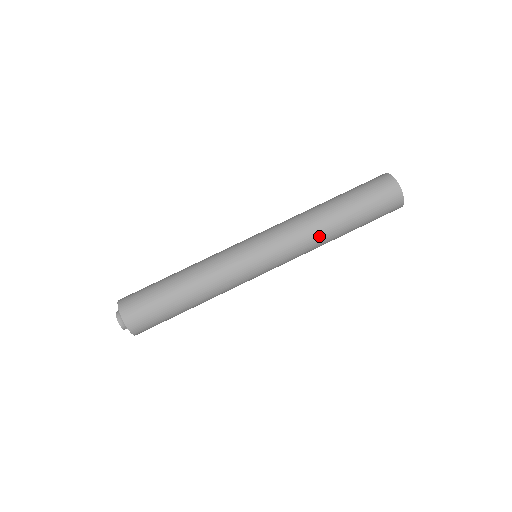
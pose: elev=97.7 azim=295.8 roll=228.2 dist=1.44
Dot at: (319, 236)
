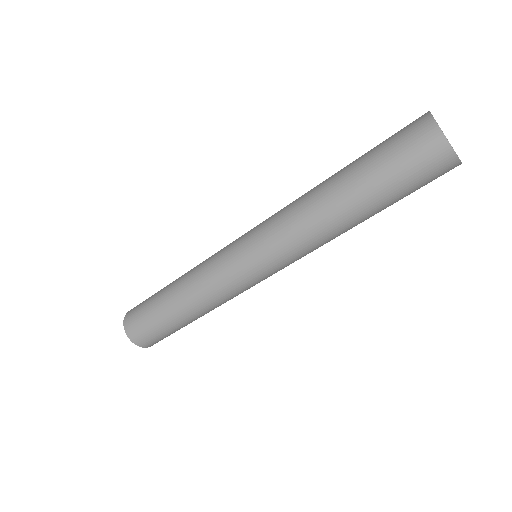
Dot at: (319, 224)
